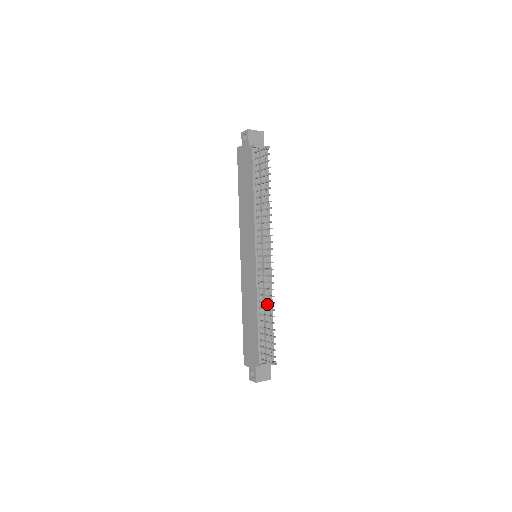
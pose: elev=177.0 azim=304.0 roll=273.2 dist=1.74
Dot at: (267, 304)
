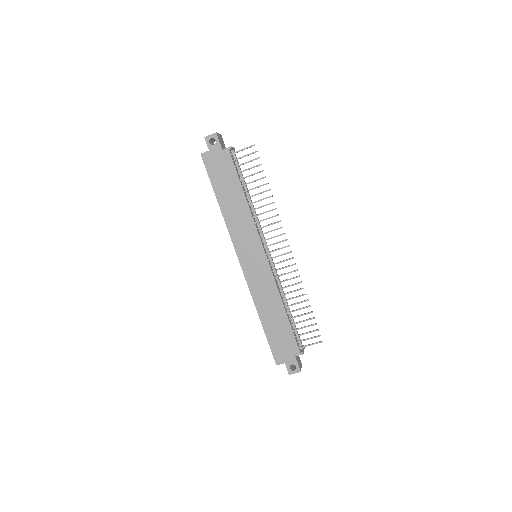
Dot at: occluded
